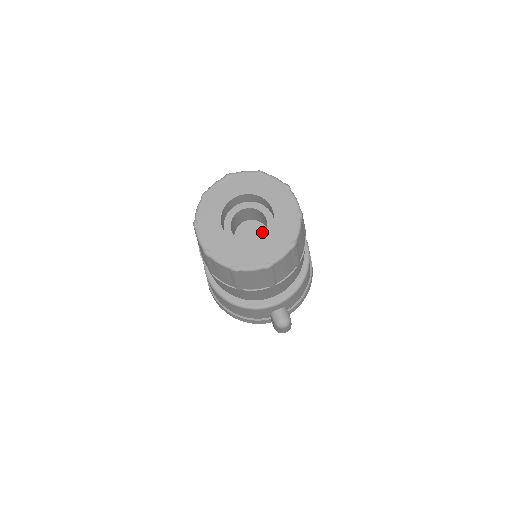
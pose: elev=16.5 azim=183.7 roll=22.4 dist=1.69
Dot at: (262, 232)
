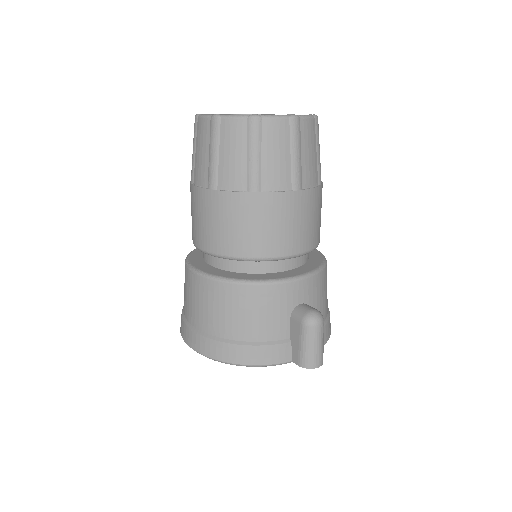
Dot at: occluded
